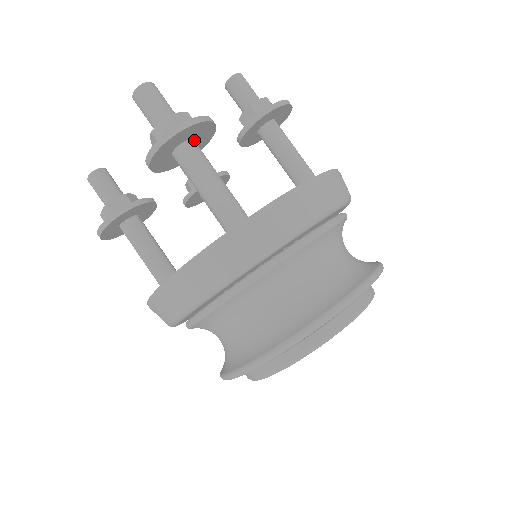
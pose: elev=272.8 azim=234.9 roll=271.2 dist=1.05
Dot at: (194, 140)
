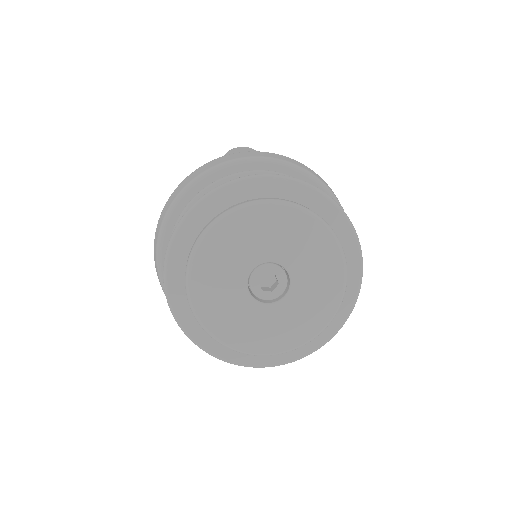
Dot at: occluded
